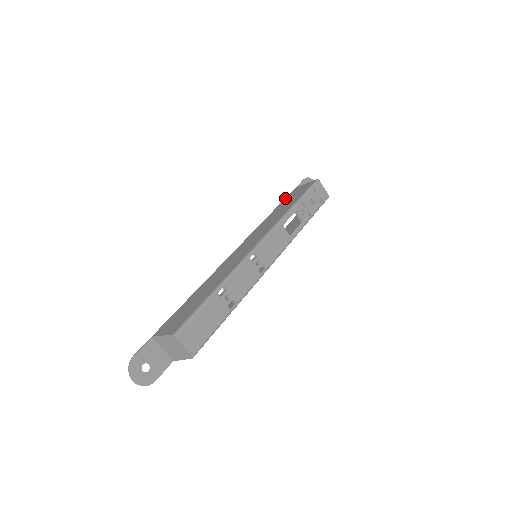
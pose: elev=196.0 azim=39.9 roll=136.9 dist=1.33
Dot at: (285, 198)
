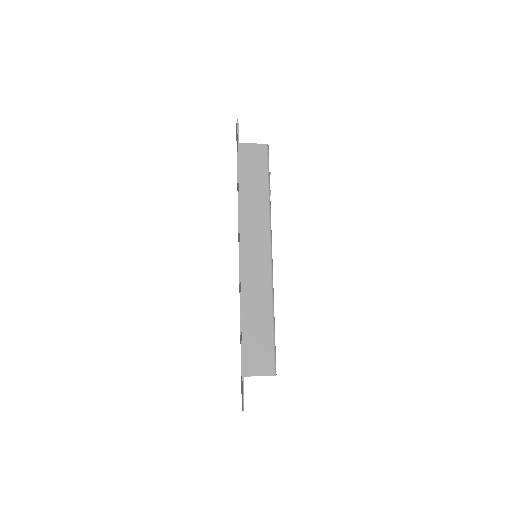
Dot at: (239, 165)
